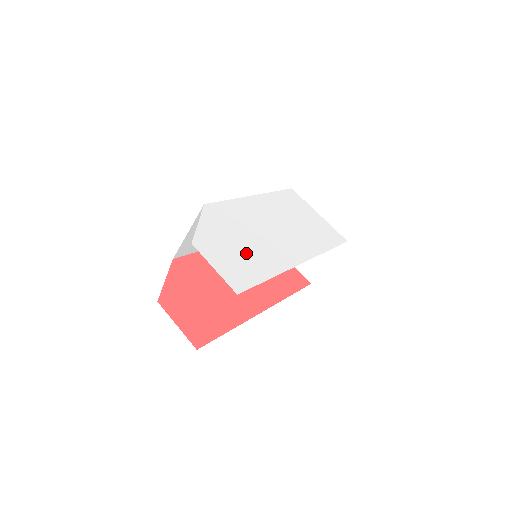
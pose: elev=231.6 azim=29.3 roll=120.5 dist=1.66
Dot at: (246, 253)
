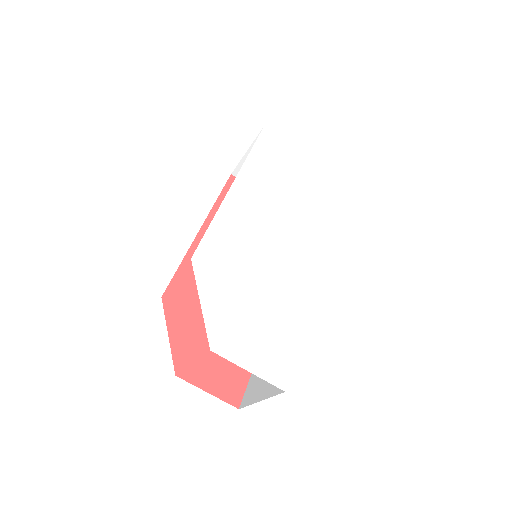
Dot at: (267, 310)
